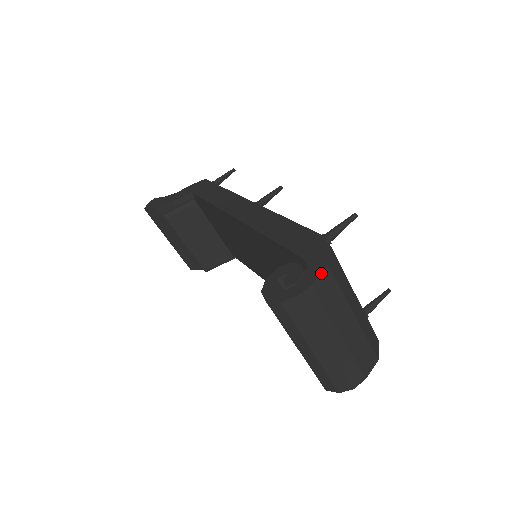
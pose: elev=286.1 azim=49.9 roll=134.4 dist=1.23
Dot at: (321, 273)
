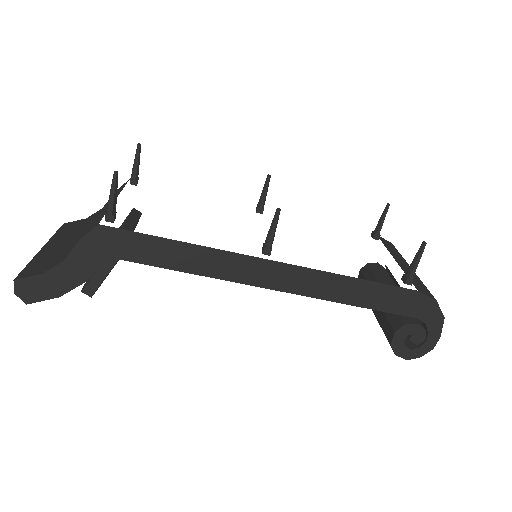
Dot at: occluded
